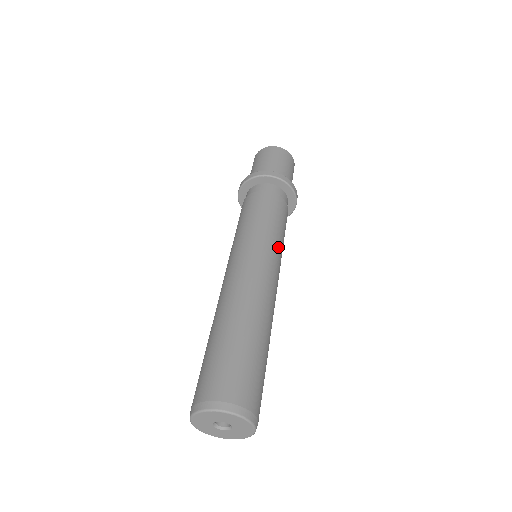
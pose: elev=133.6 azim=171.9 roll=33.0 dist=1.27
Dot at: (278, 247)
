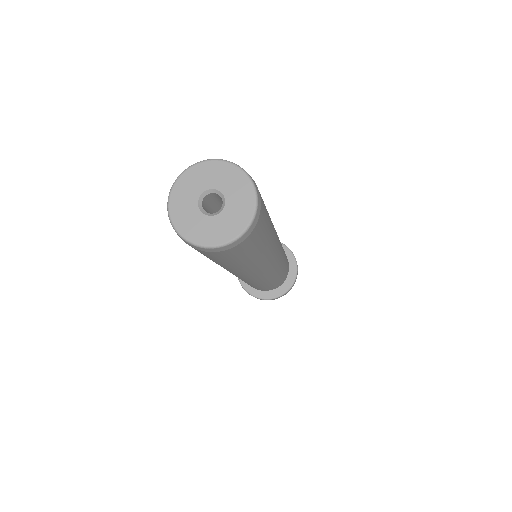
Dot at: (283, 264)
